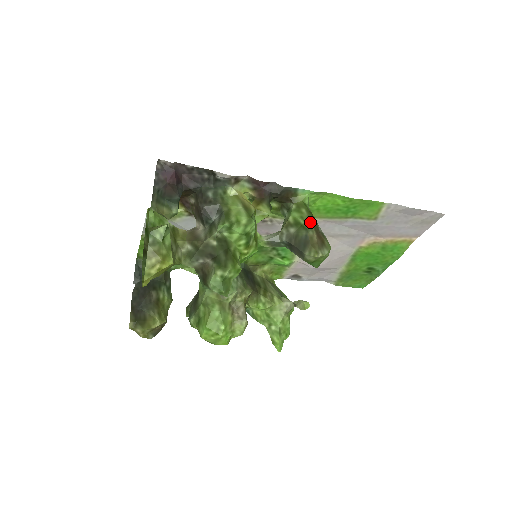
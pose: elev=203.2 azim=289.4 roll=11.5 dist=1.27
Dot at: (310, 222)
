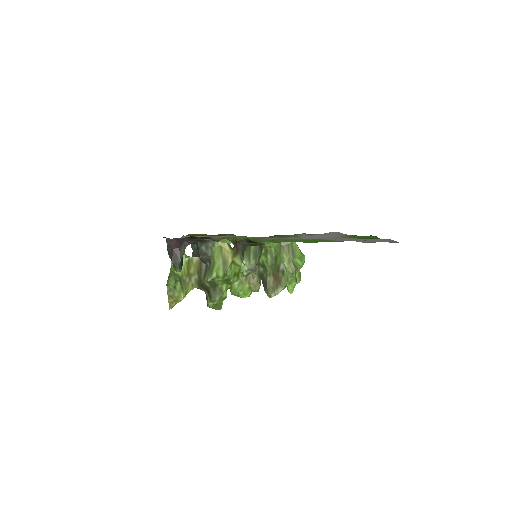
Dot at: (271, 268)
